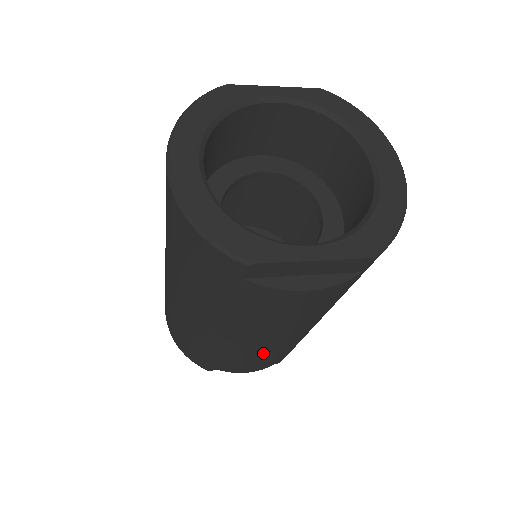
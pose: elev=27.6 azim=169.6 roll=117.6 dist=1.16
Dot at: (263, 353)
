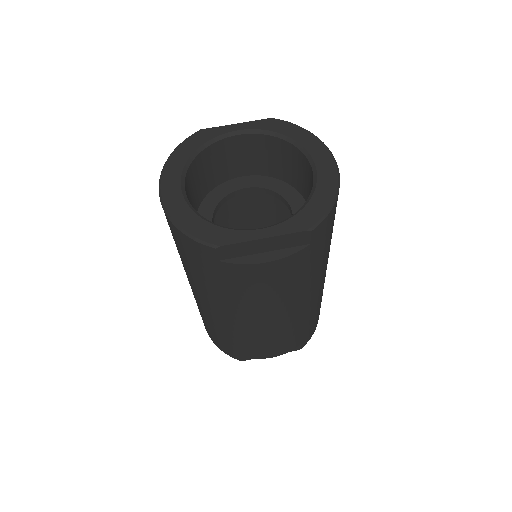
Dot at: (272, 333)
